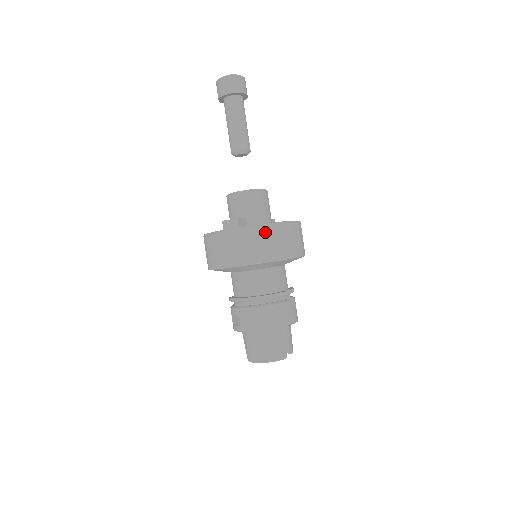
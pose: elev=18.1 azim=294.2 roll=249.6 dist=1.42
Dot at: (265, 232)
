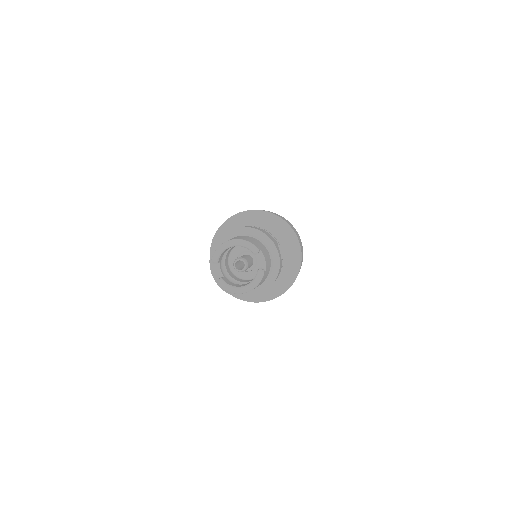
Dot at: (275, 213)
